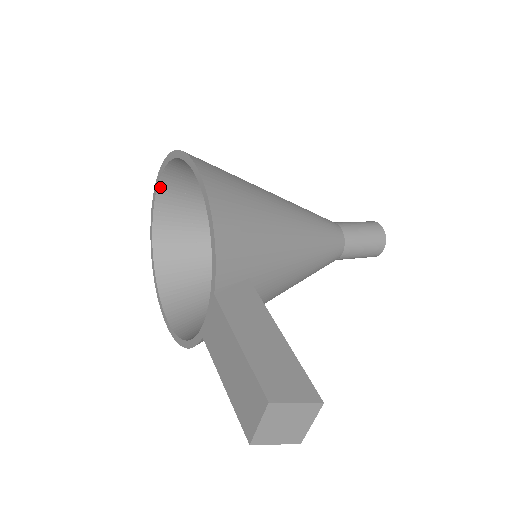
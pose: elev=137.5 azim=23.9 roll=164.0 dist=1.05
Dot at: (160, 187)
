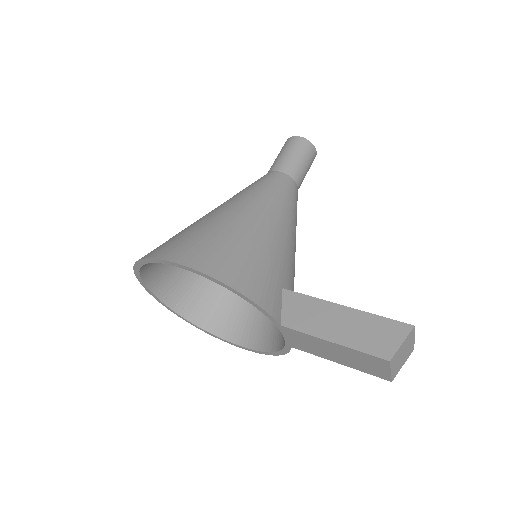
Dot at: (145, 280)
